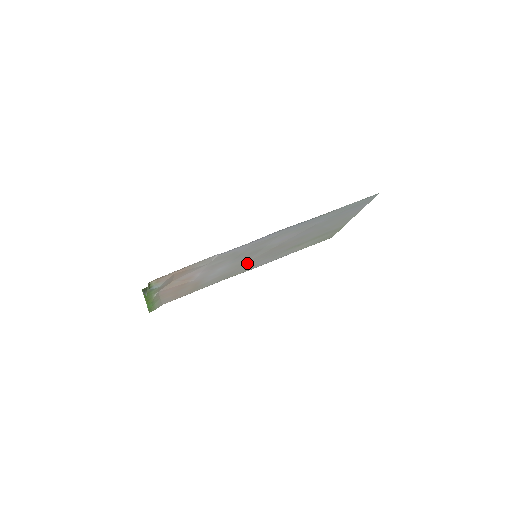
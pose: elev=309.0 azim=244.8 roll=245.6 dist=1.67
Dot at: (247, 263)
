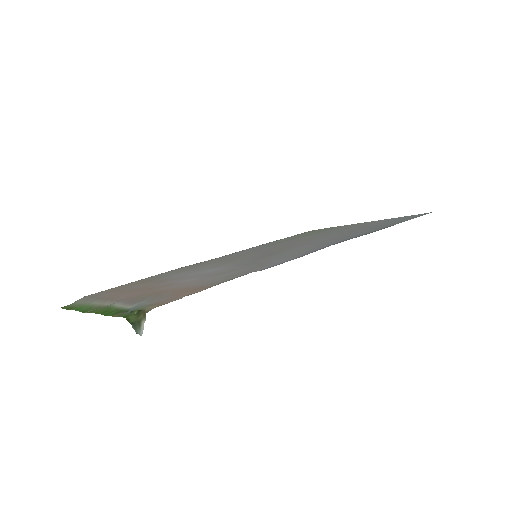
Dot at: occluded
